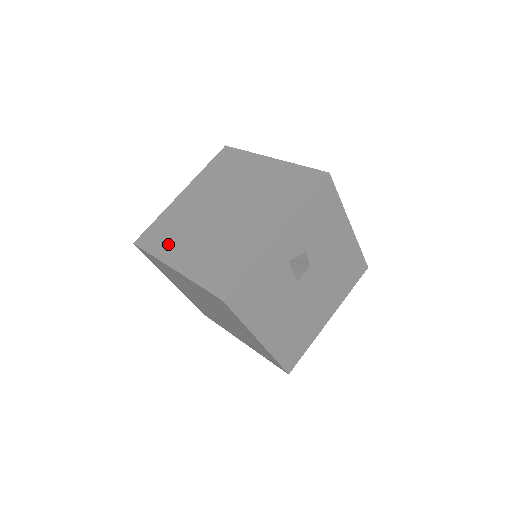
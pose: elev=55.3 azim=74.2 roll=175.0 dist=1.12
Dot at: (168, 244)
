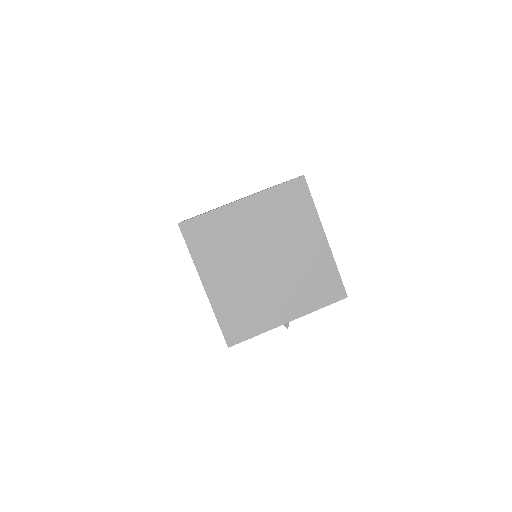
Dot at: (209, 256)
